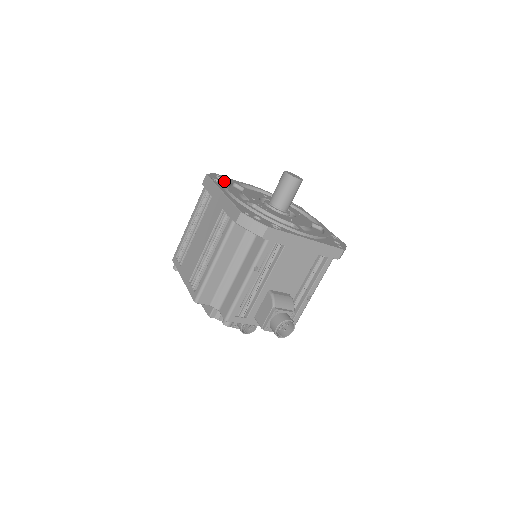
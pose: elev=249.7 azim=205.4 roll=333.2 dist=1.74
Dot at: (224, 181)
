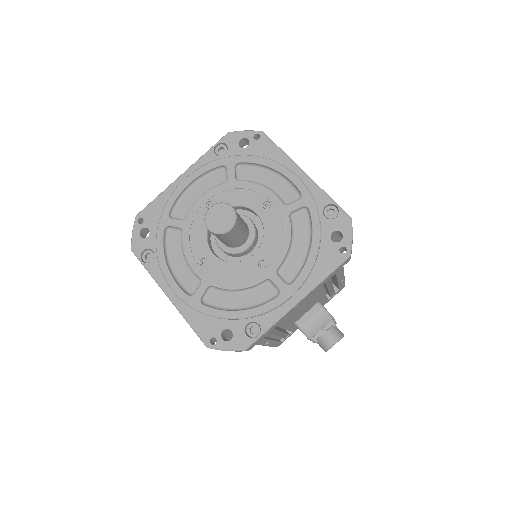
Dot at: (153, 236)
